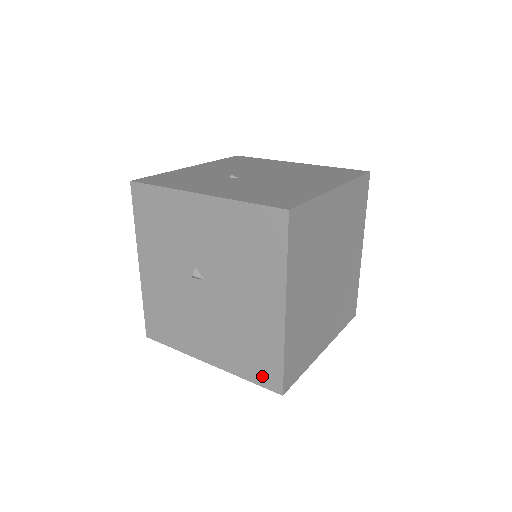
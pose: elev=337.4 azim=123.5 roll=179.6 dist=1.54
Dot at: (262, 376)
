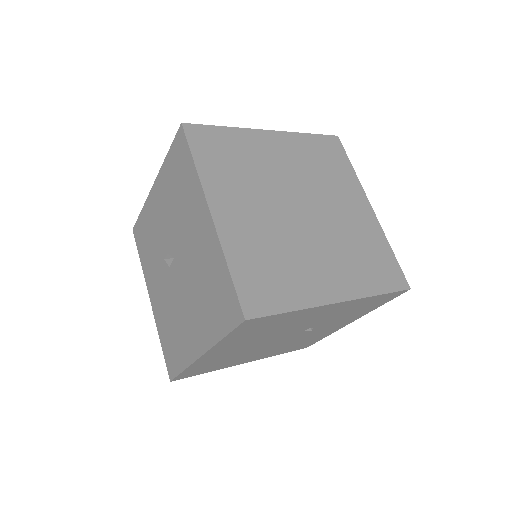
Dot at: (227, 315)
